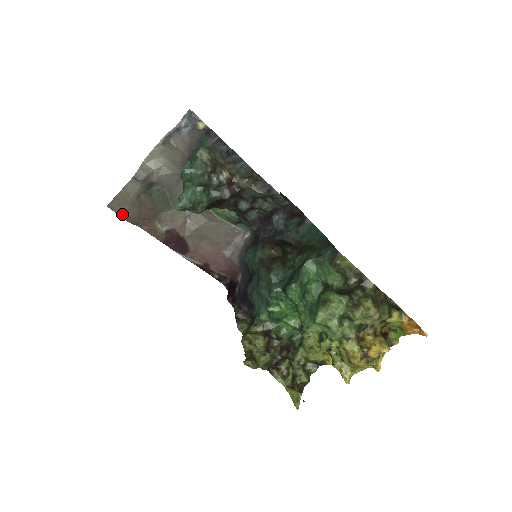
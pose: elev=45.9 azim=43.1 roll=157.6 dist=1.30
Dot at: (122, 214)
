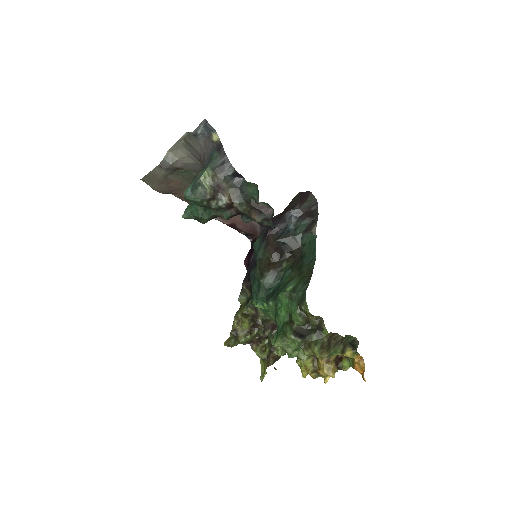
Dot at: (153, 187)
